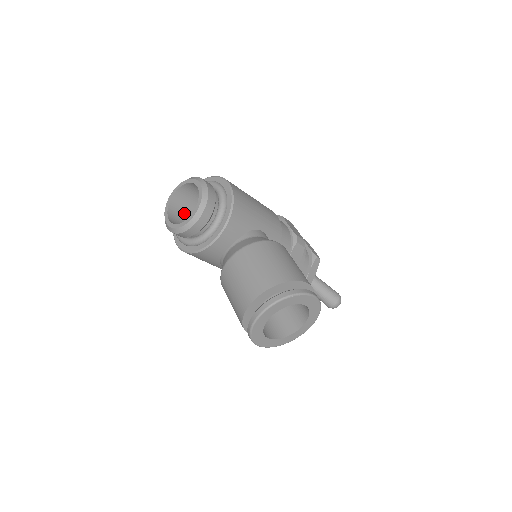
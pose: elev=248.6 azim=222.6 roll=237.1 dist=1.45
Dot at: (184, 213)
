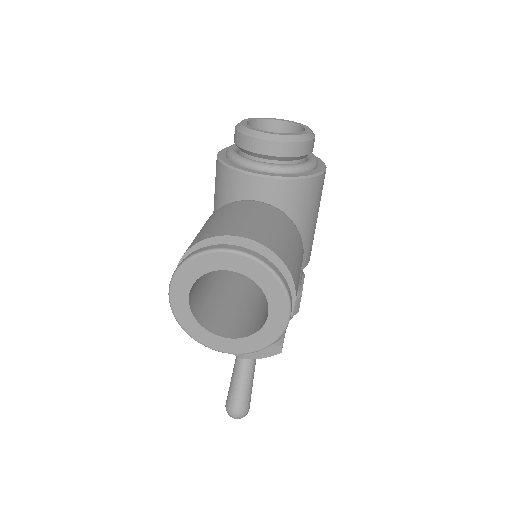
Dot at: occluded
